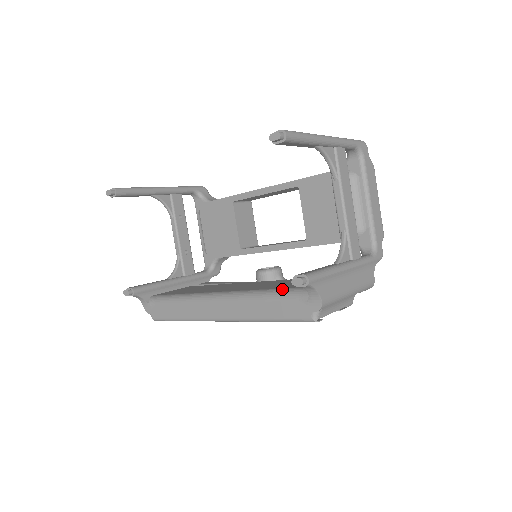
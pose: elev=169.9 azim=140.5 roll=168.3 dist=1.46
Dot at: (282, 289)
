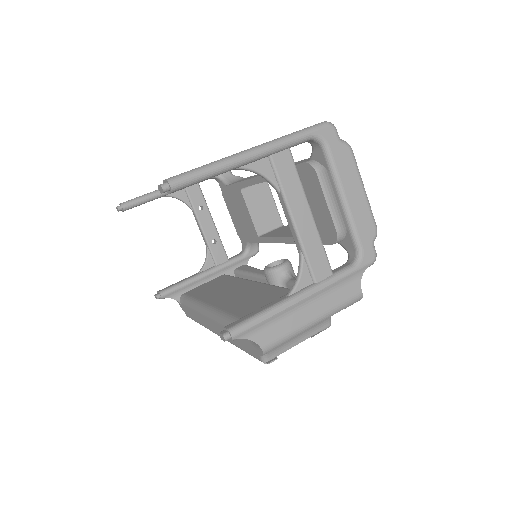
Dot at: occluded
